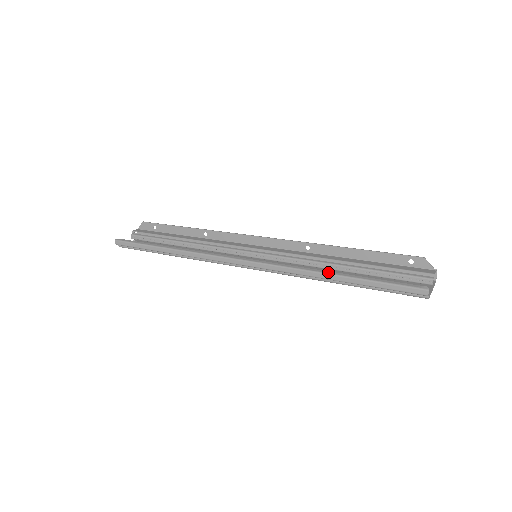
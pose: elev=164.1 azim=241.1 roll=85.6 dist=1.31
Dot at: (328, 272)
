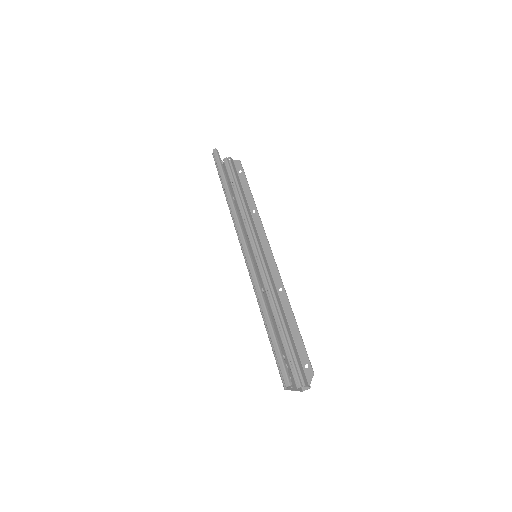
Dot at: (268, 311)
